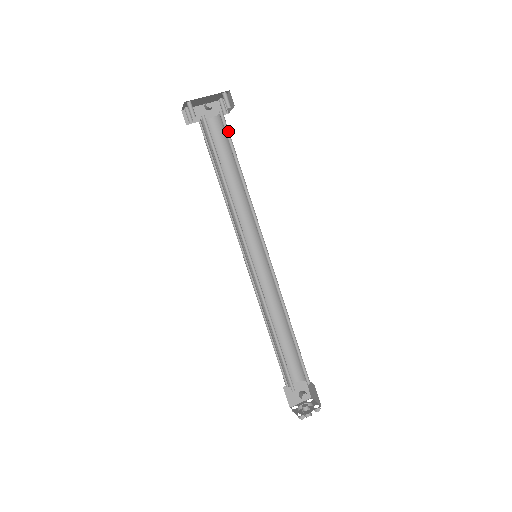
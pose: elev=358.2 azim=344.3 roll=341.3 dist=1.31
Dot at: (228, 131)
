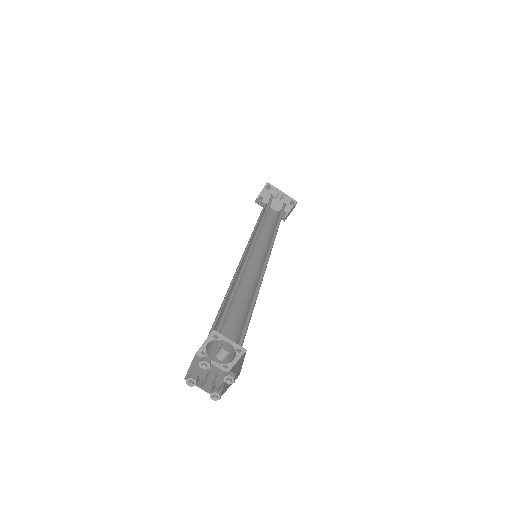
Dot at: occluded
